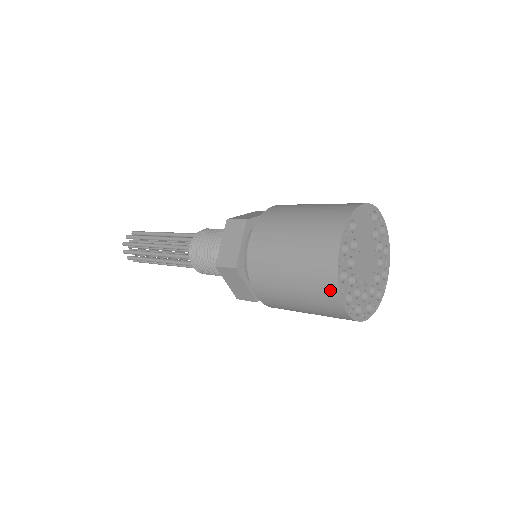
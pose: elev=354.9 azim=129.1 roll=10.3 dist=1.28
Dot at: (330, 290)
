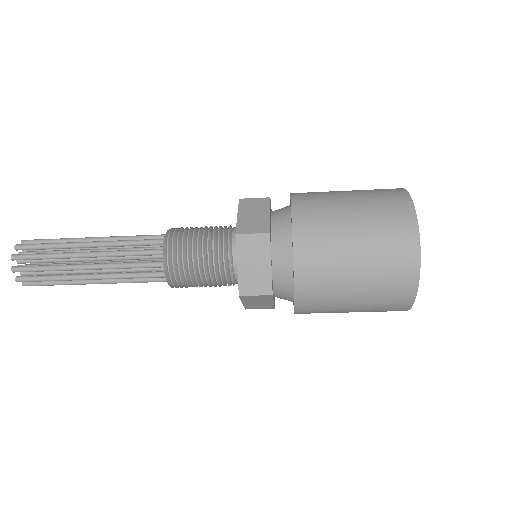
Dot at: (404, 302)
